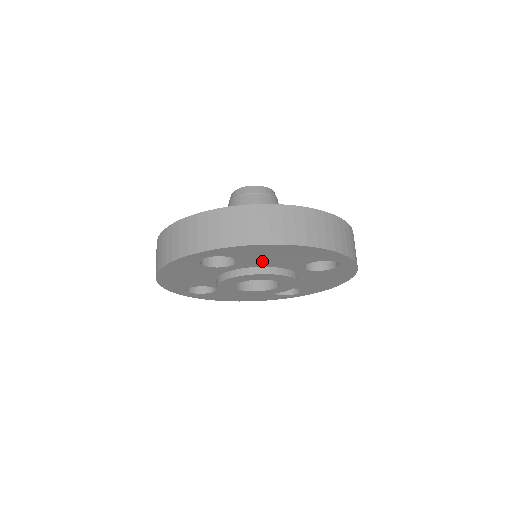
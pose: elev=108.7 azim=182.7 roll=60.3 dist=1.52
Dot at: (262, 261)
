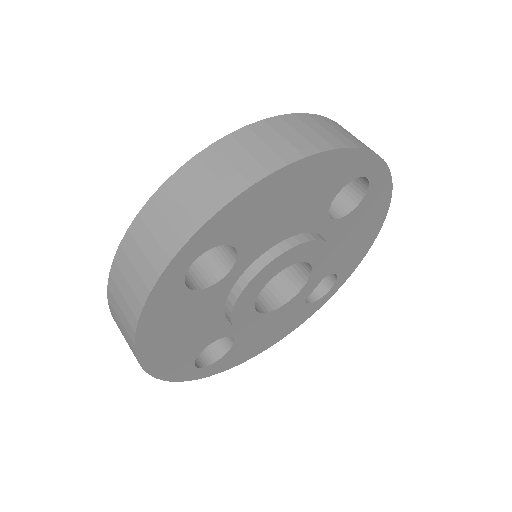
Dot at: (271, 230)
